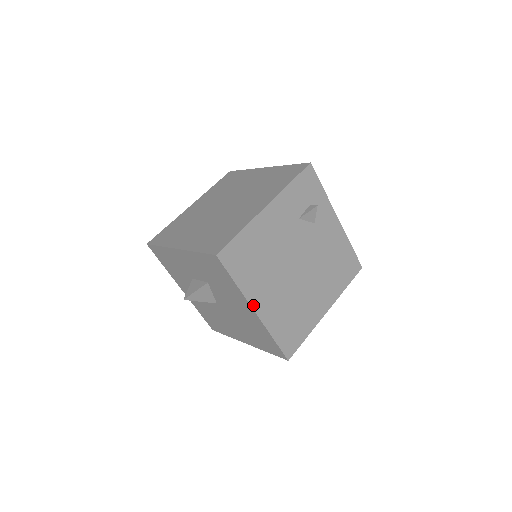
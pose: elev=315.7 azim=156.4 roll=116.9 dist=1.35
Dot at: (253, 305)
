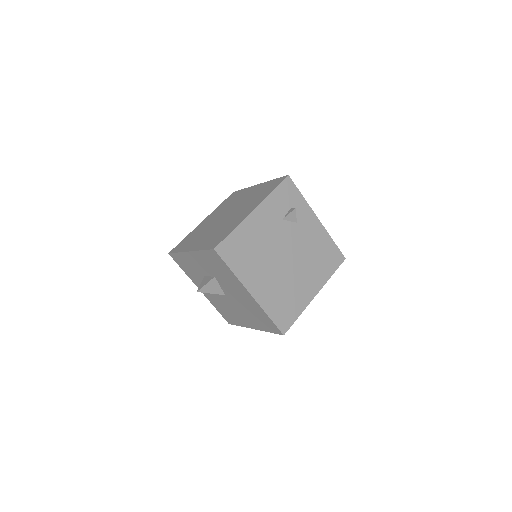
Dot at: (248, 289)
